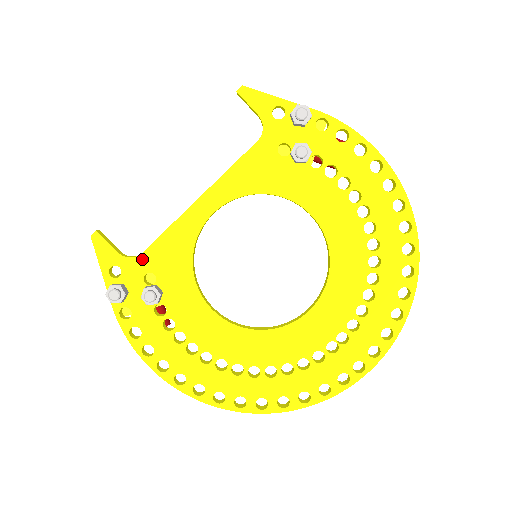
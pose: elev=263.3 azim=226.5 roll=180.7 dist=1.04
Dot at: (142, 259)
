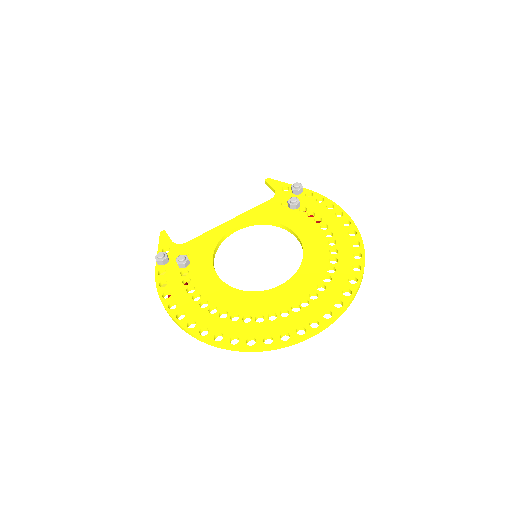
Dot at: (185, 245)
